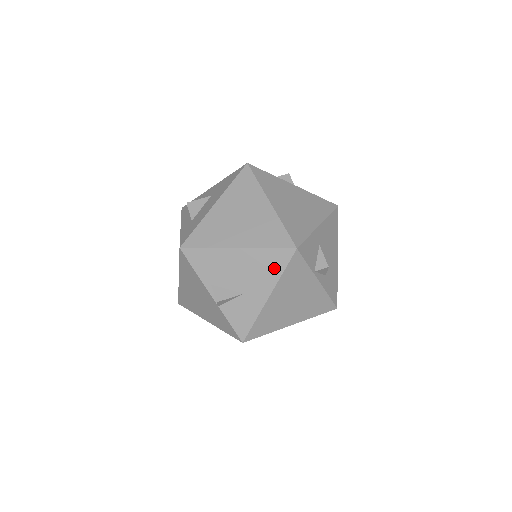
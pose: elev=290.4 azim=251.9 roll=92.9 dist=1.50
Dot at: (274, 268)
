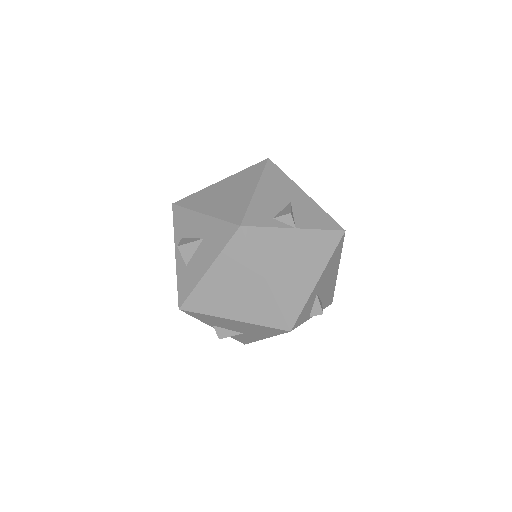
Dot at: (269, 332)
